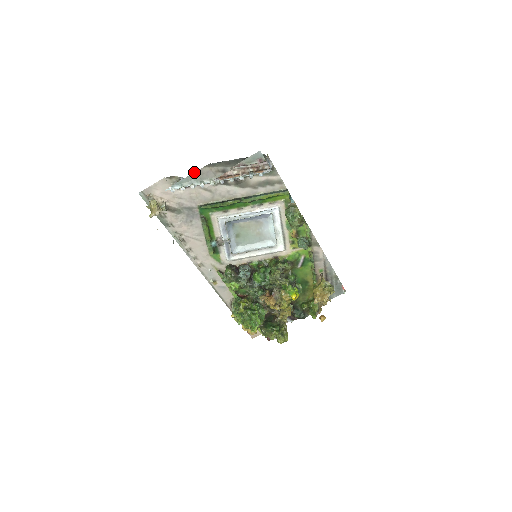
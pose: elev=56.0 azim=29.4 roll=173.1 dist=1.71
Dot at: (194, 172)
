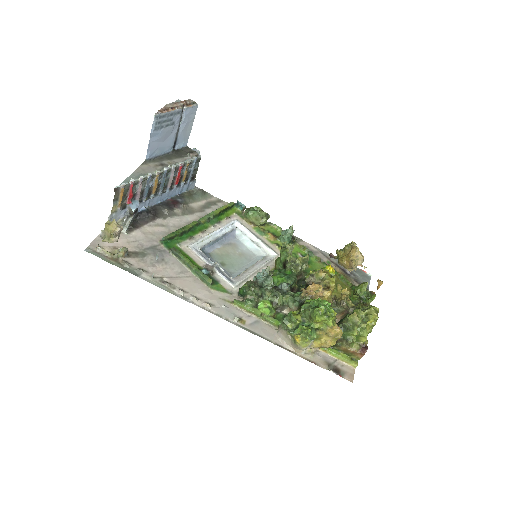
Dot at: (135, 171)
